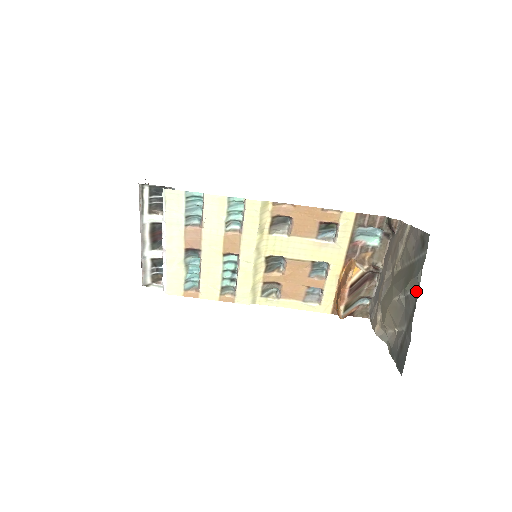
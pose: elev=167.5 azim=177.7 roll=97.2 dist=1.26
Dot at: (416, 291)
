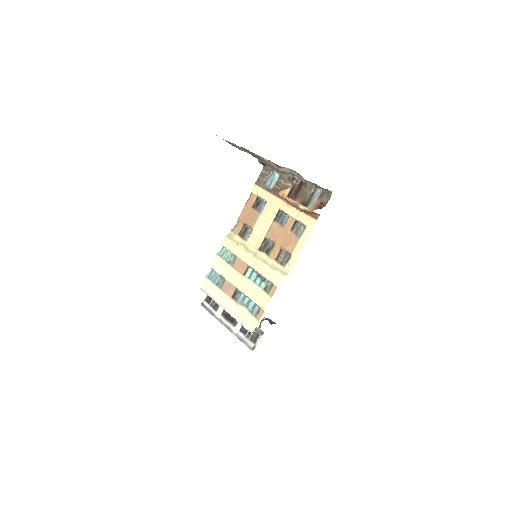
Dot at: (232, 143)
